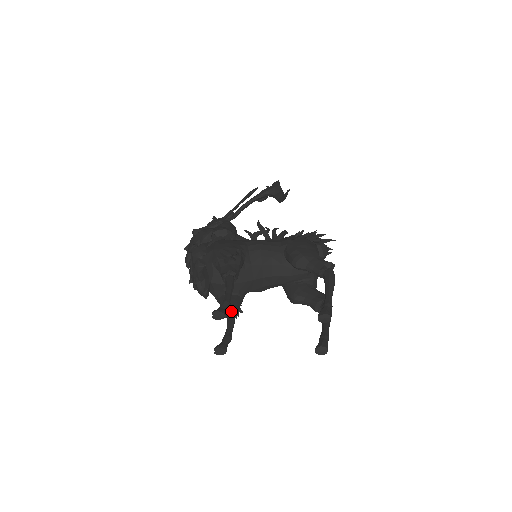
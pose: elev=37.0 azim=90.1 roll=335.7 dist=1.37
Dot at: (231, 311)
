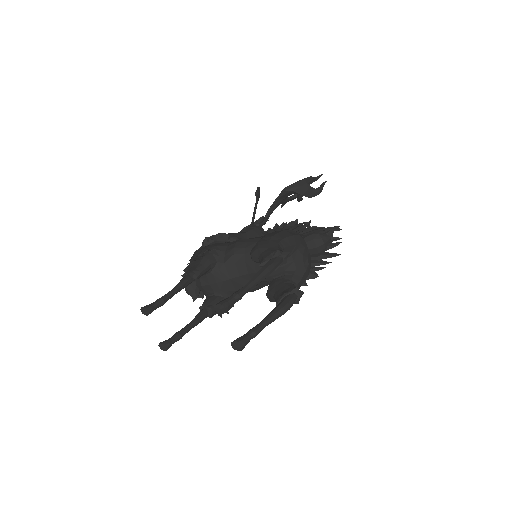
Dot at: (201, 311)
